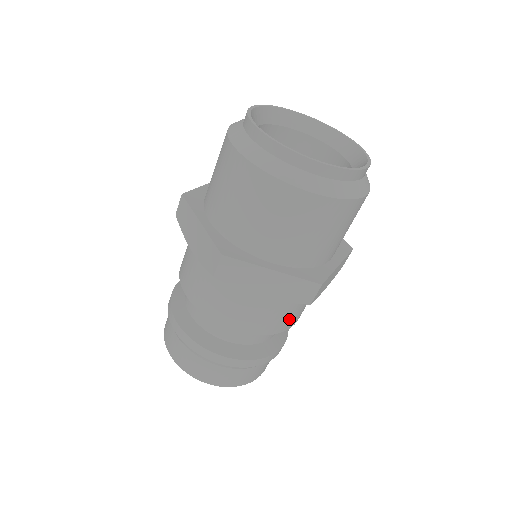
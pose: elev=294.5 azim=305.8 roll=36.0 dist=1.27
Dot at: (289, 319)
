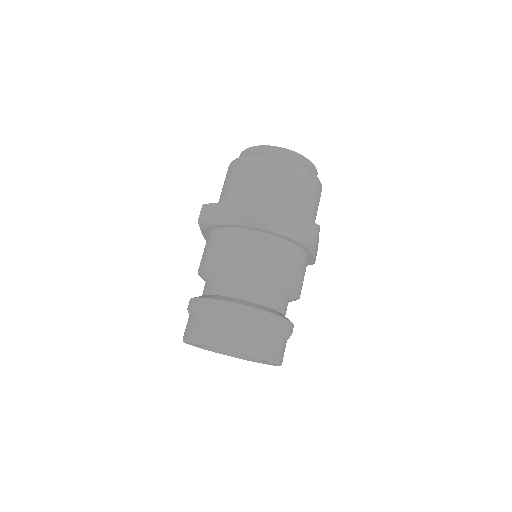
Dot at: (299, 278)
